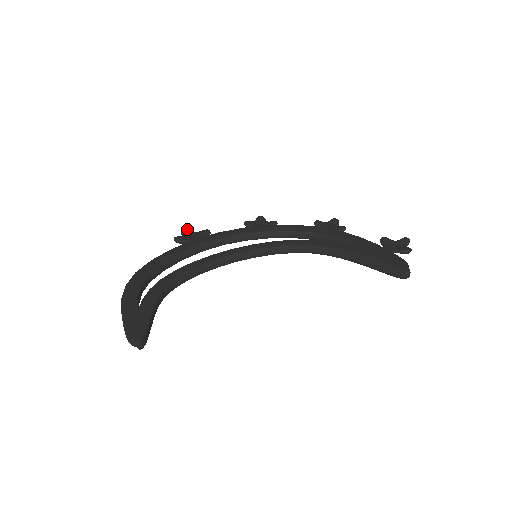
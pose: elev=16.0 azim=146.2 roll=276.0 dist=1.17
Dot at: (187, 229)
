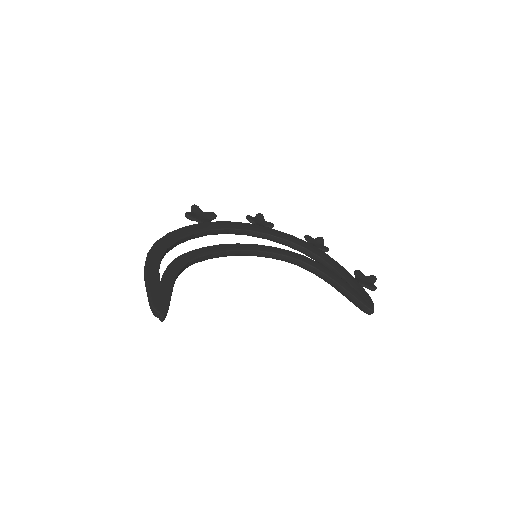
Dot at: (197, 207)
